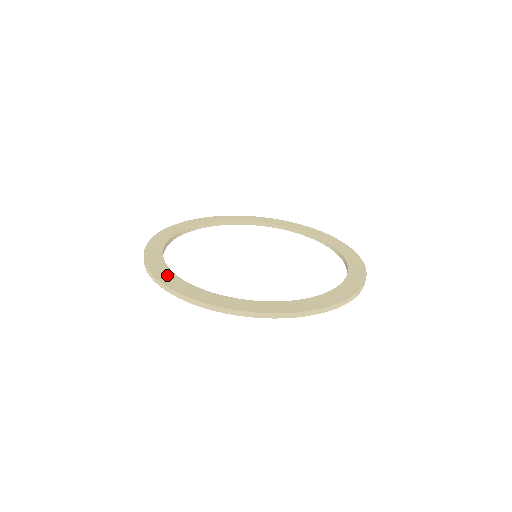
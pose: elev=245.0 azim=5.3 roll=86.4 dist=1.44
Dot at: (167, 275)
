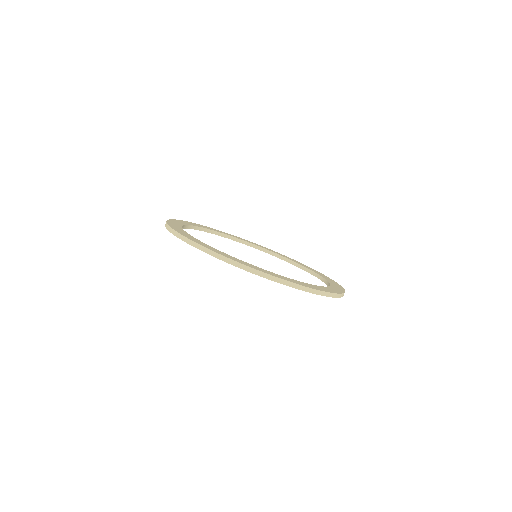
Dot at: (176, 225)
